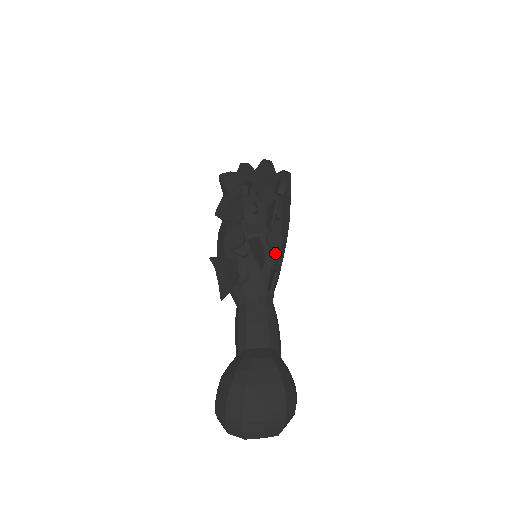
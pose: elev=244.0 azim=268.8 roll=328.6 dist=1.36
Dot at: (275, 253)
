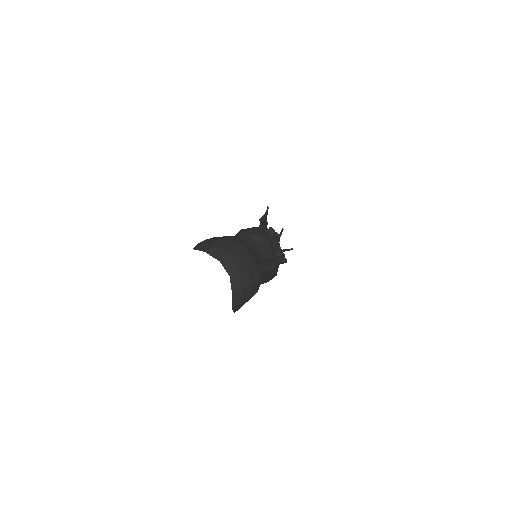
Dot at: (275, 260)
